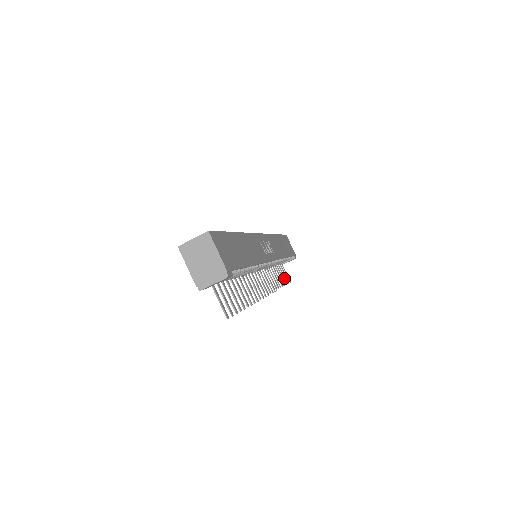
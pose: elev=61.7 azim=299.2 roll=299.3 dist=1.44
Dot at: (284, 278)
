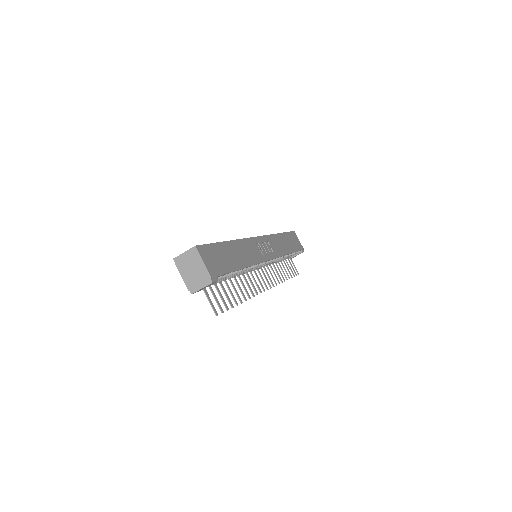
Dot at: (291, 271)
